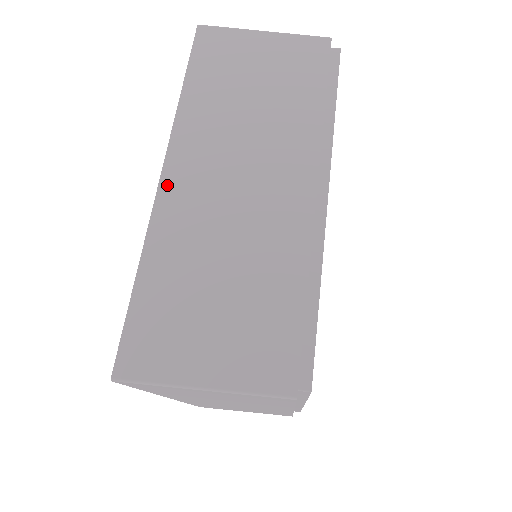
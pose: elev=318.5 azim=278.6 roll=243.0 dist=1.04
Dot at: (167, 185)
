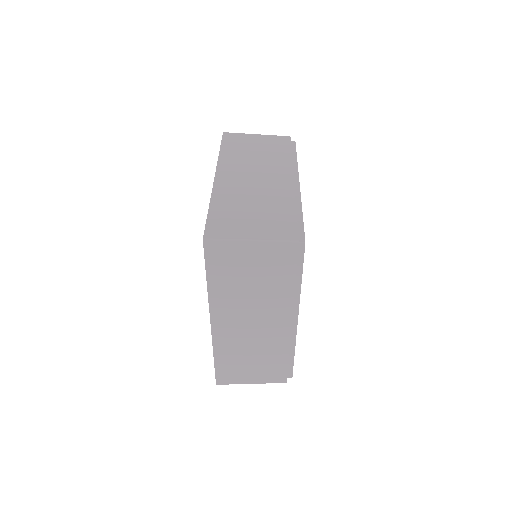
Dot at: (219, 179)
